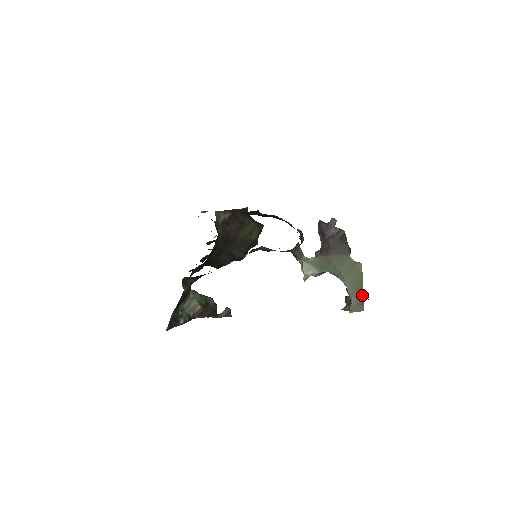
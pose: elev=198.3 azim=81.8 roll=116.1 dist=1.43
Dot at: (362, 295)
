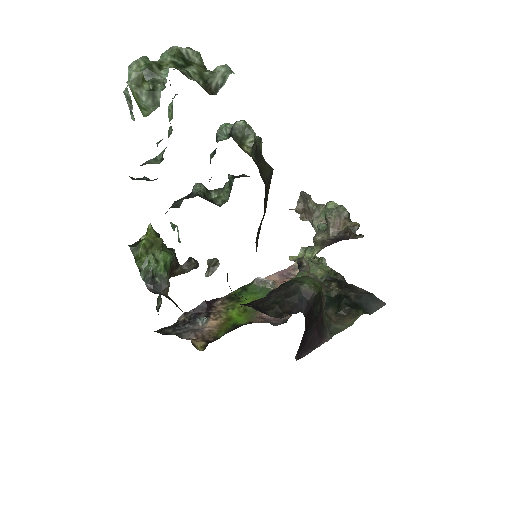
Dot at: occluded
